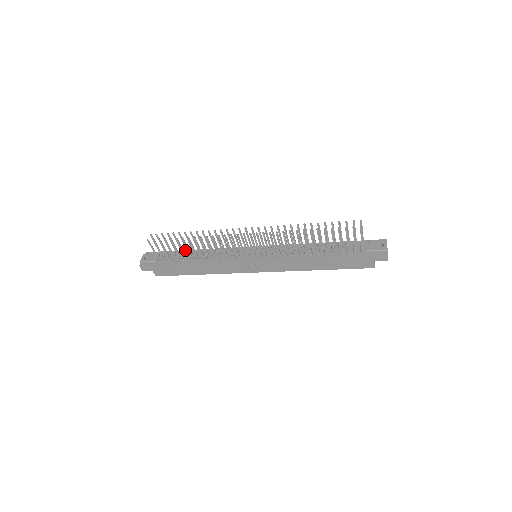
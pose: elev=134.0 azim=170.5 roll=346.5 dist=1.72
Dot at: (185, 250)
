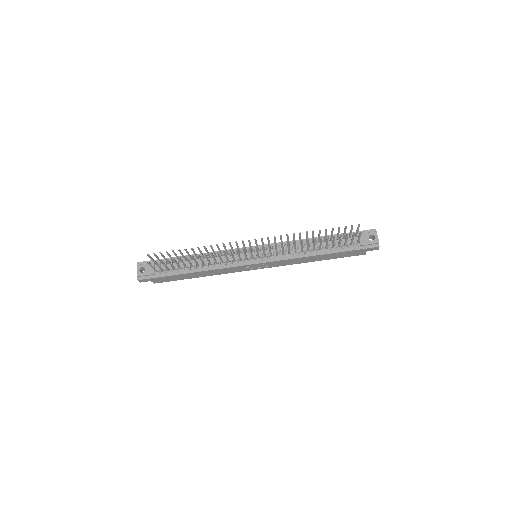
Dot at: (181, 256)
